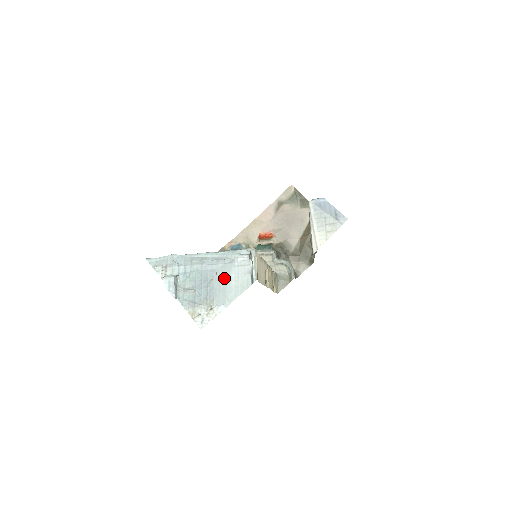
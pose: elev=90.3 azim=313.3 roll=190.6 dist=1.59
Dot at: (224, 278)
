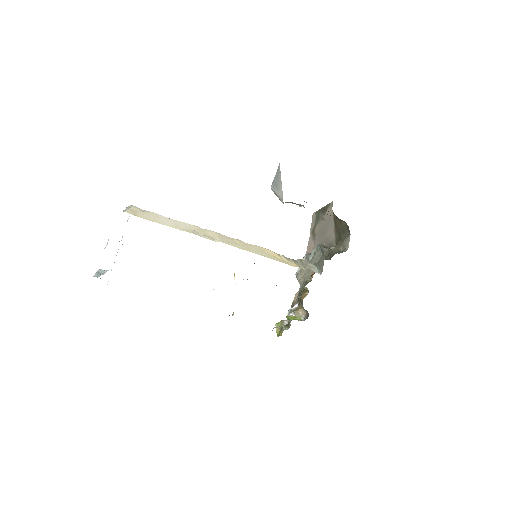
Dot at: occluded
